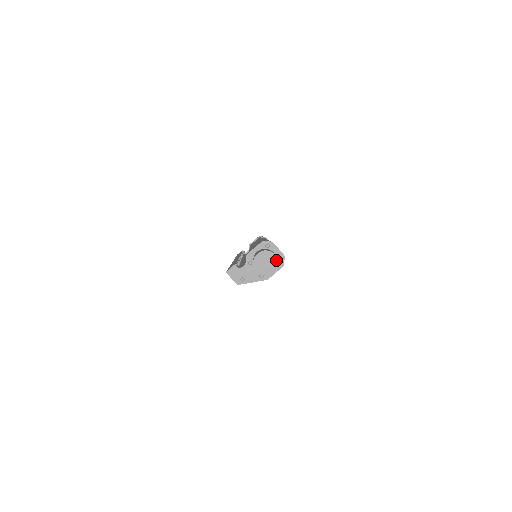
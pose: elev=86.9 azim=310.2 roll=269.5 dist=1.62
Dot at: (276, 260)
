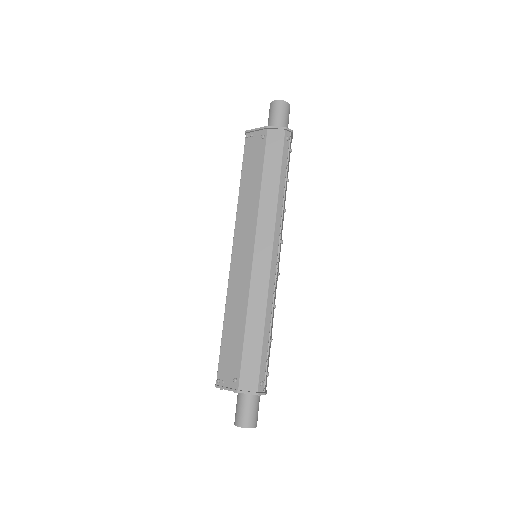
Dot at: (288, 104)
